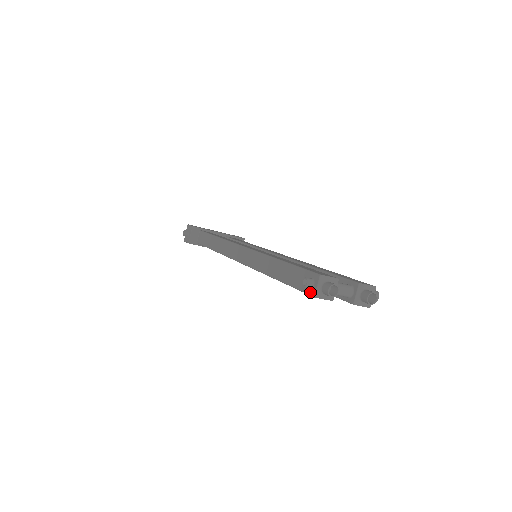
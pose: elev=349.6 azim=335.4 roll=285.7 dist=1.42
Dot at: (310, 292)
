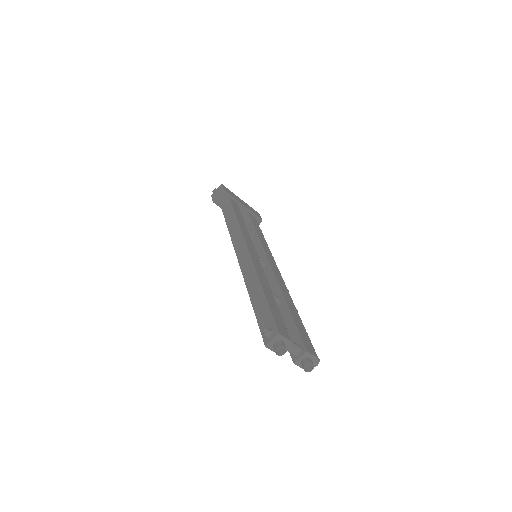
Dot at: (265, 340)
